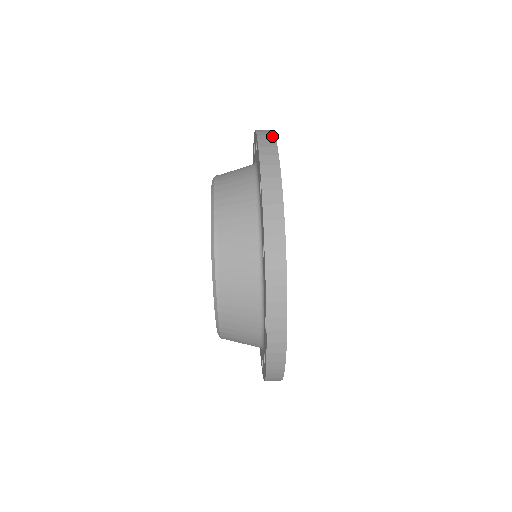
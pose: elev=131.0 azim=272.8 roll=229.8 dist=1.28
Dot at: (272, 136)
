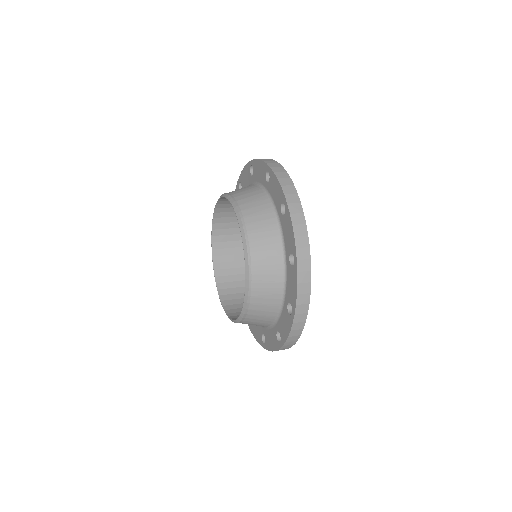
Dot at: (282, 168)
